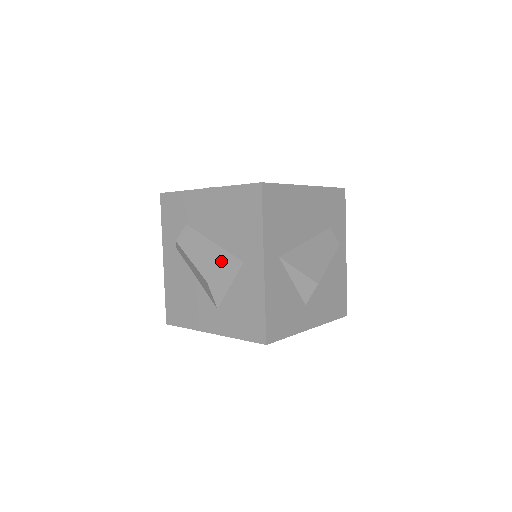
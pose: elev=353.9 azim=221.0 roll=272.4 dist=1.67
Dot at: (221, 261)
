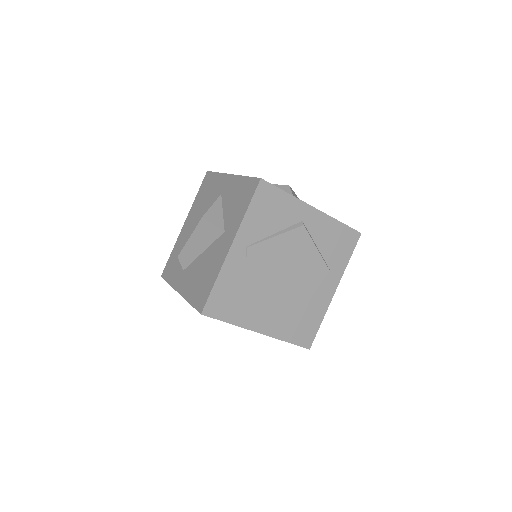
Dot at: occluded
